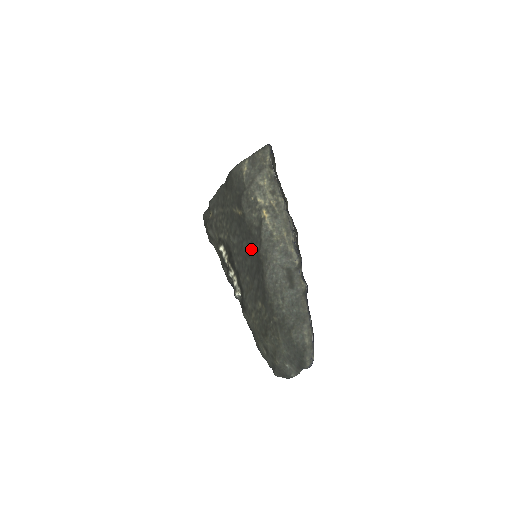
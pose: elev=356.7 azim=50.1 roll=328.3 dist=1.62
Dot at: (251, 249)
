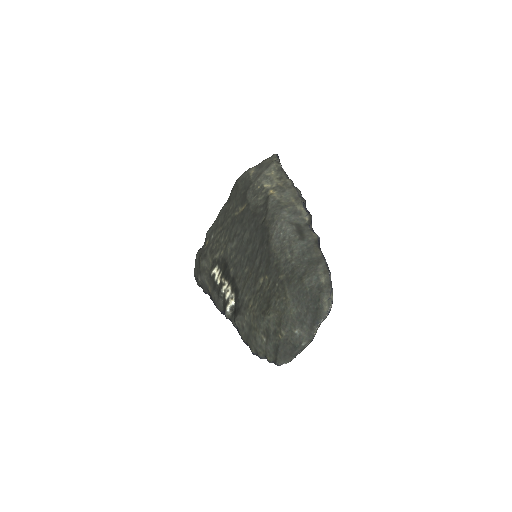
Dot at: (254, 230)
